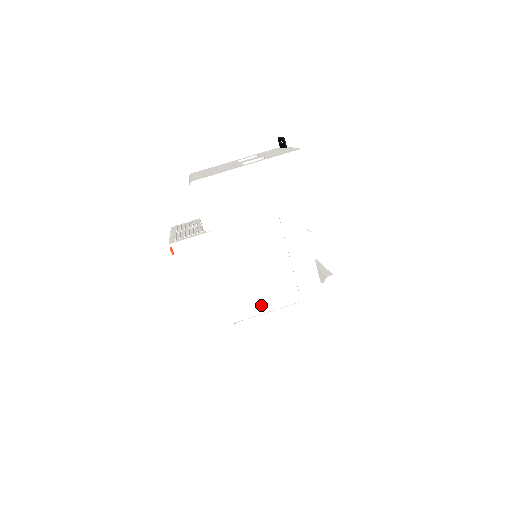
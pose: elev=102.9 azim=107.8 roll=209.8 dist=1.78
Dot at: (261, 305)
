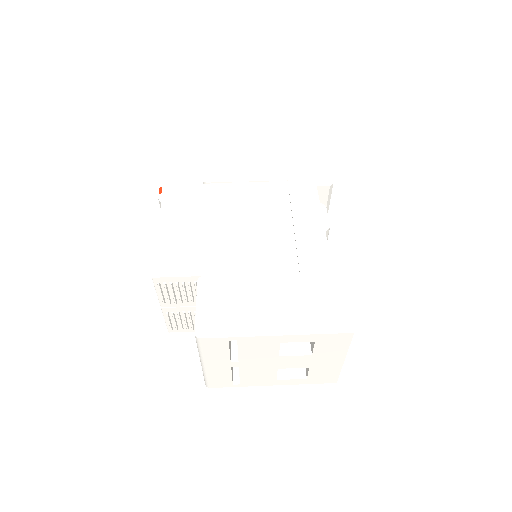
Dot at: (242, 265)
